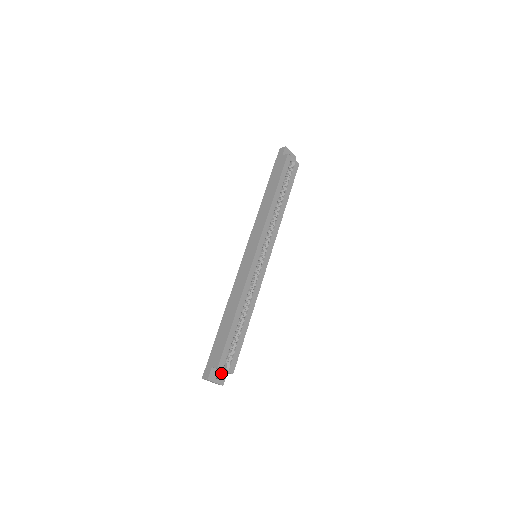
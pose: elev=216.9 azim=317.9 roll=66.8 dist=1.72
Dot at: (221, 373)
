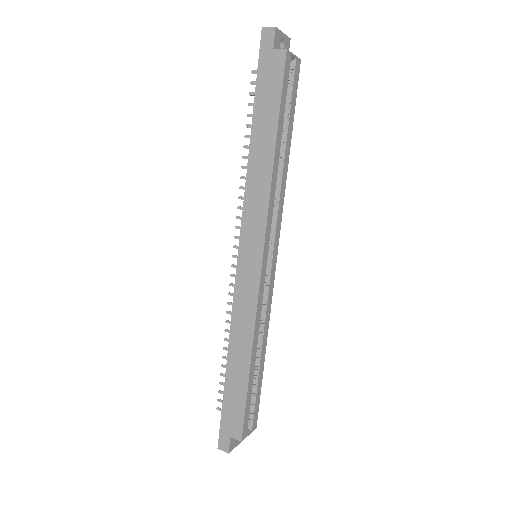
Dot at: occluded
